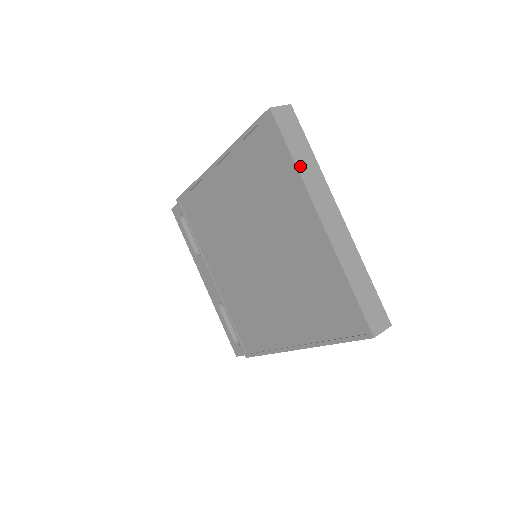
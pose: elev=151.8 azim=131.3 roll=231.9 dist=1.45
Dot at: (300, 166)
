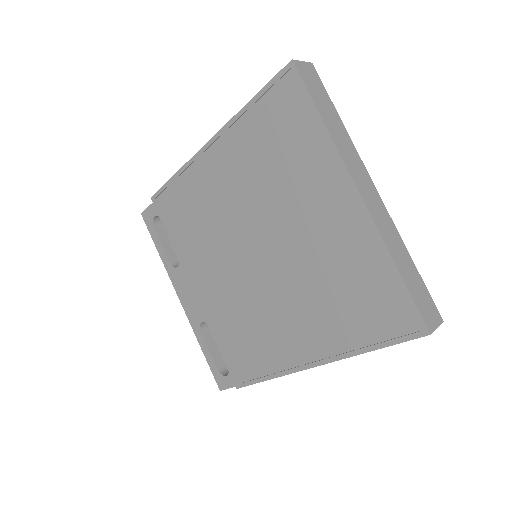
Dot at: (330, 128)
